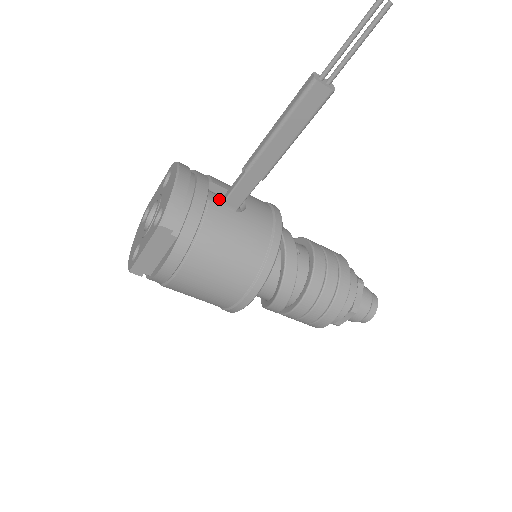
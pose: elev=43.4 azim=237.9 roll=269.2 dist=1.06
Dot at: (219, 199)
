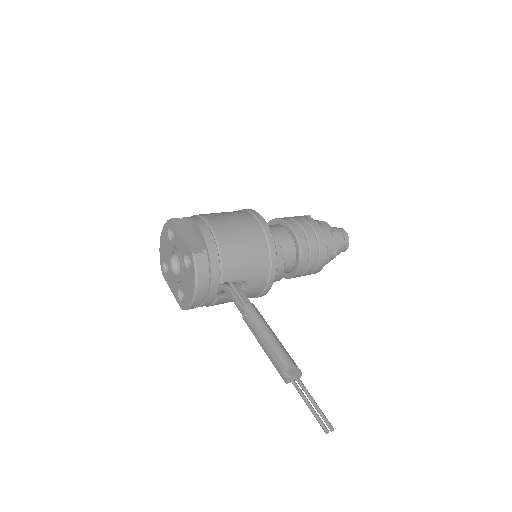
Dot at: occluded
